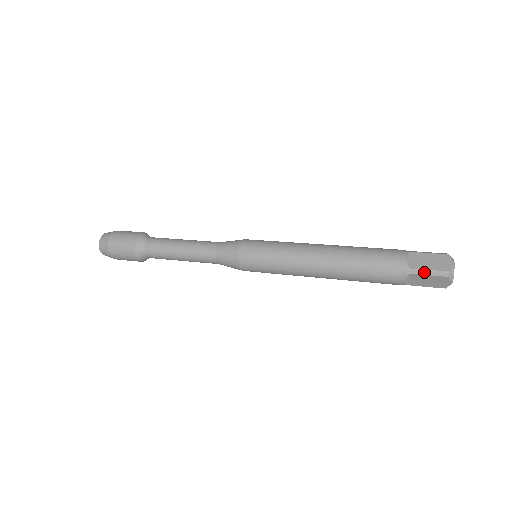
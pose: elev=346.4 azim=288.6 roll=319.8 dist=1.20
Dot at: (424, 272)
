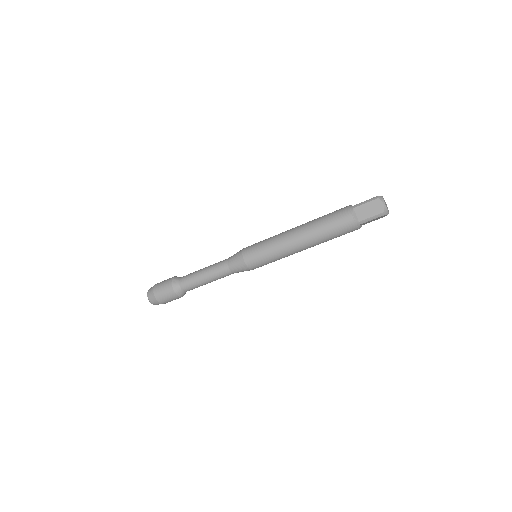
Dot at: (362, 203)
